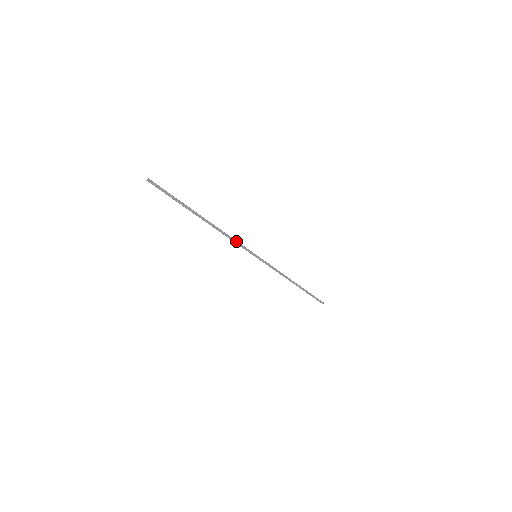
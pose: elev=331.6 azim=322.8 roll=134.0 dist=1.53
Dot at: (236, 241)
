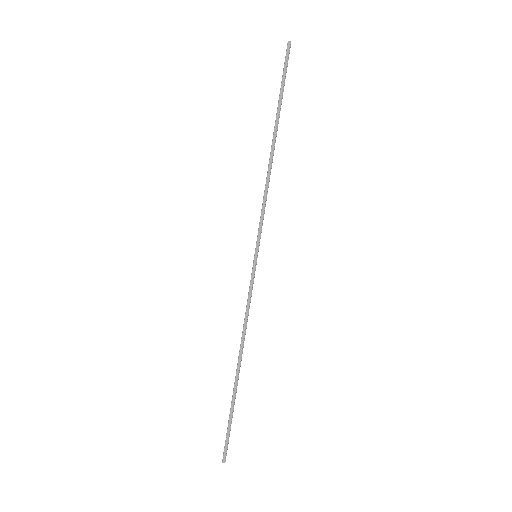
Dot at: (265, 206)
